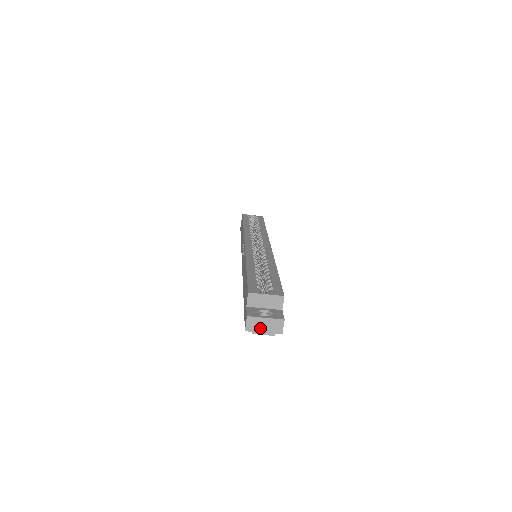
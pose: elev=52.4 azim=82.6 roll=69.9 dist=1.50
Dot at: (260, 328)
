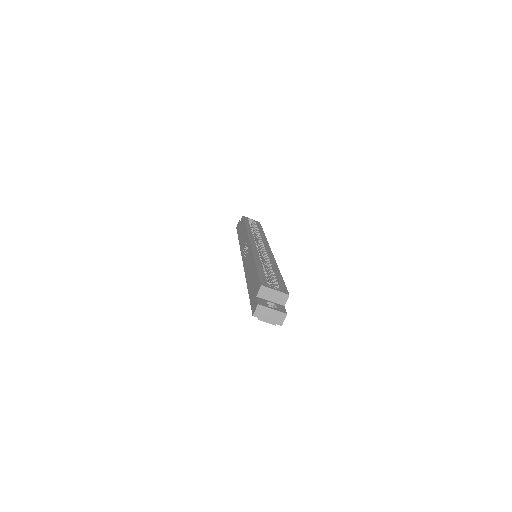
Dot at: (266, 316)
